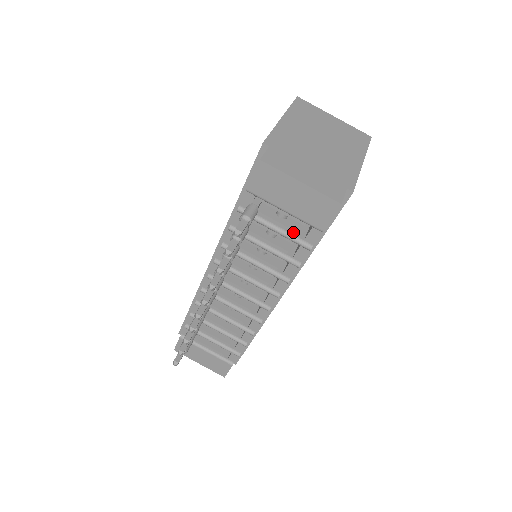
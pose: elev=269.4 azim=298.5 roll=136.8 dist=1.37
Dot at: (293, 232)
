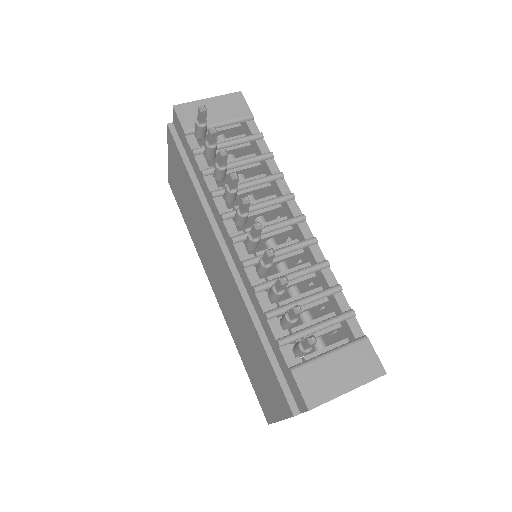
Dot at: (241, 137)
